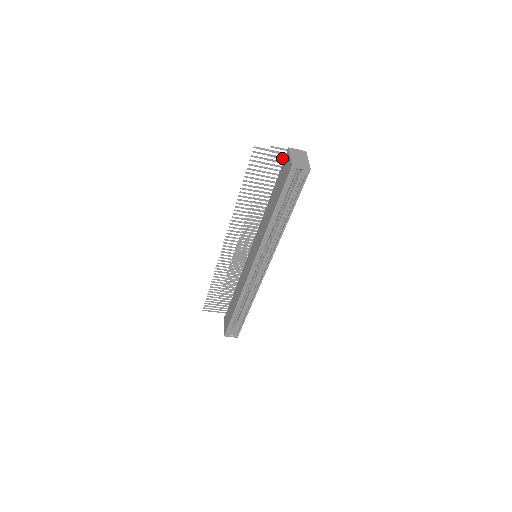
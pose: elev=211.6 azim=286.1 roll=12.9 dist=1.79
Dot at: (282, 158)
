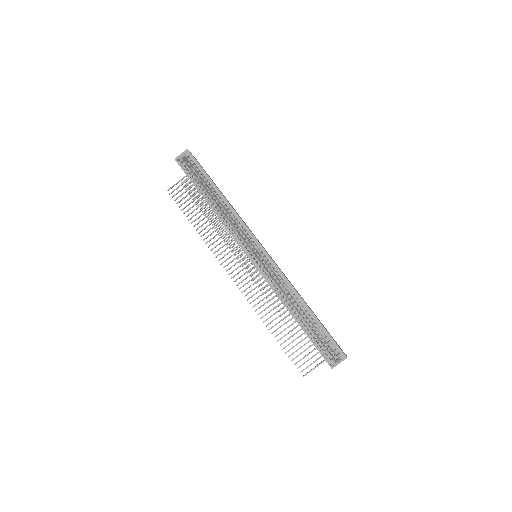
Dot at: occluded
